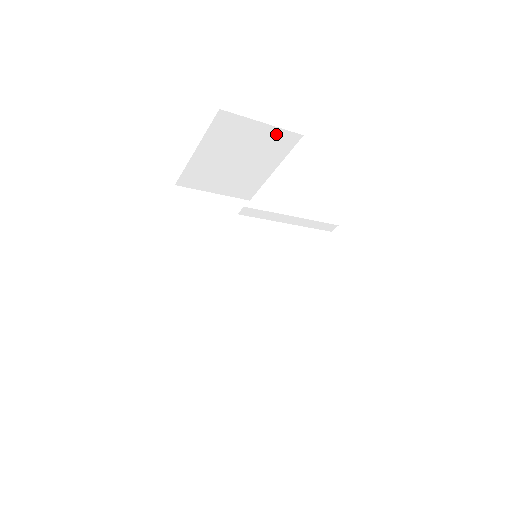
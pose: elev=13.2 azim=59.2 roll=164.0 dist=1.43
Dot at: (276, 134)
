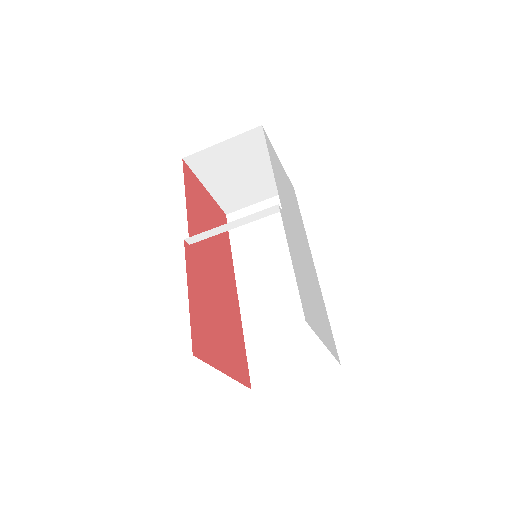
Dot at: (241, 140)
